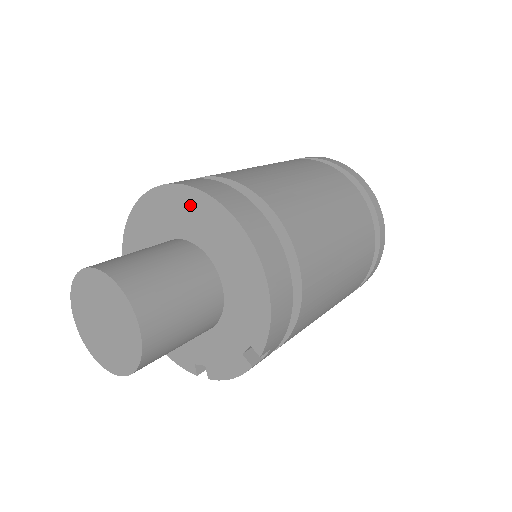
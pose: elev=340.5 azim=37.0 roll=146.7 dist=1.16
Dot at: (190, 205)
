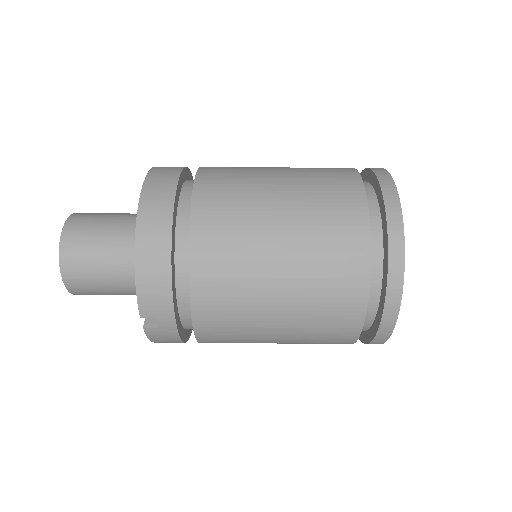
Dot at: occluded
